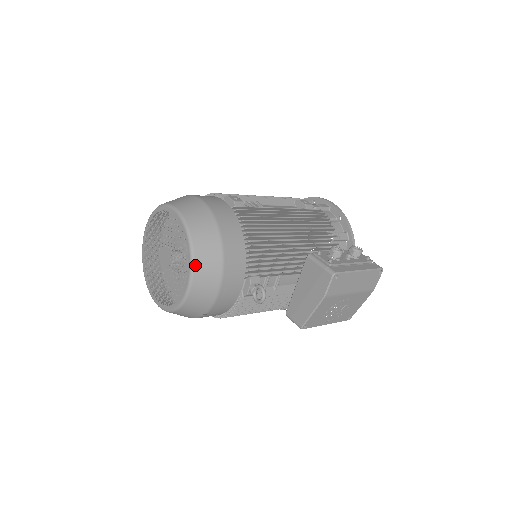
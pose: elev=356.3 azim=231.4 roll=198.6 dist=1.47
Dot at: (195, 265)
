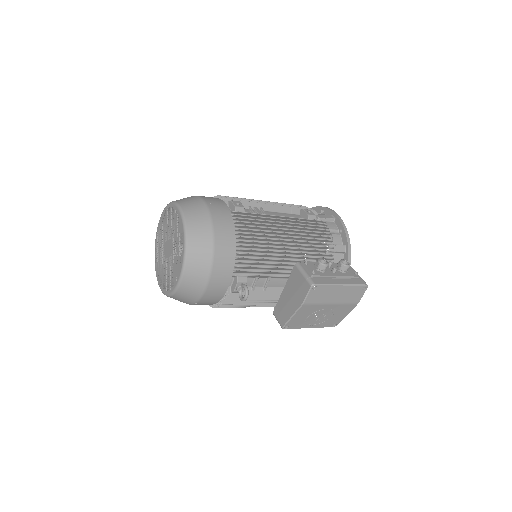
Dot at: (187, 260)
